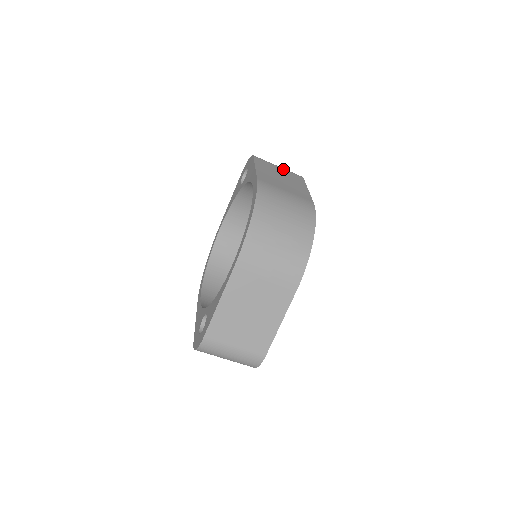
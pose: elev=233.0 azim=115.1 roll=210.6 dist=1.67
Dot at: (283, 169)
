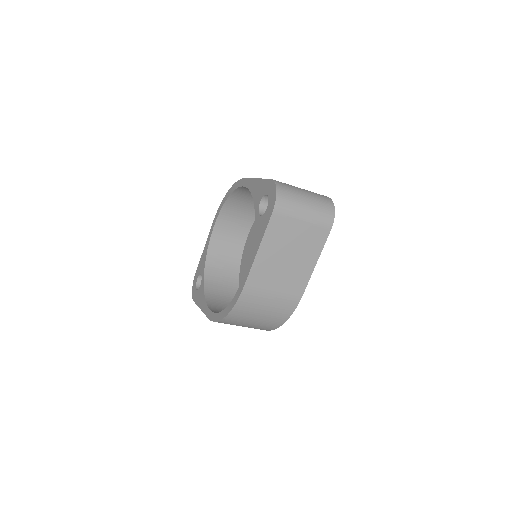
Dot at: (307, 224)
